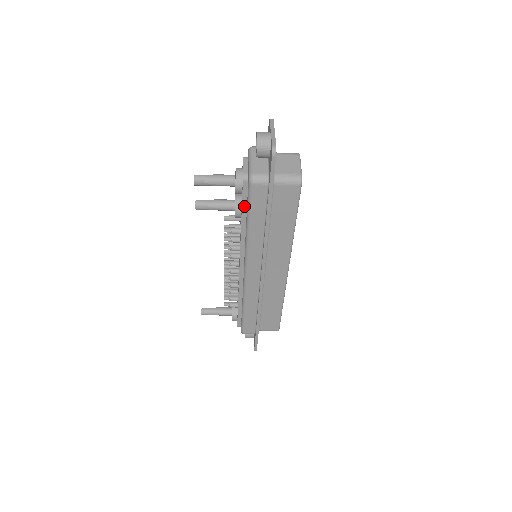
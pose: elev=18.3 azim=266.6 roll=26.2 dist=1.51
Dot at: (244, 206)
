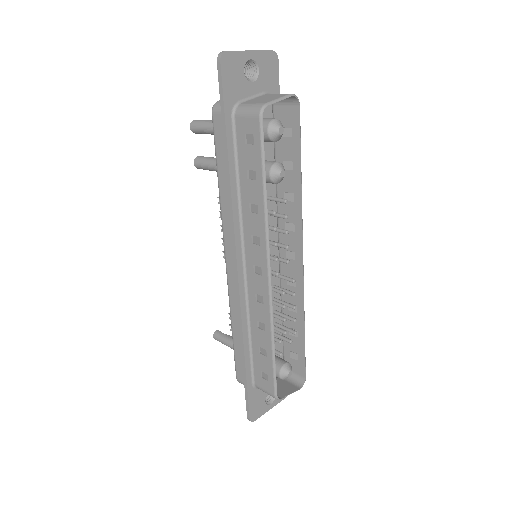
Dot at: occluded
